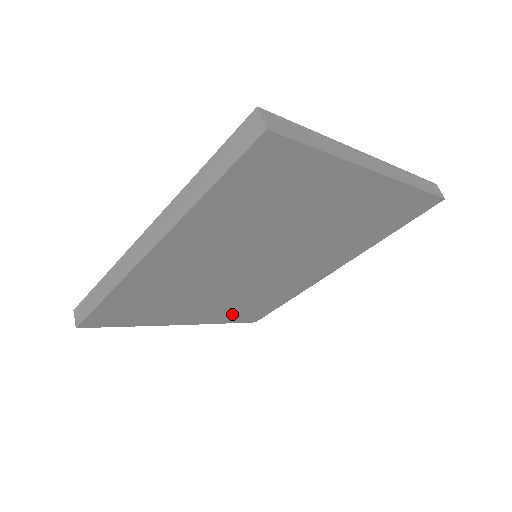
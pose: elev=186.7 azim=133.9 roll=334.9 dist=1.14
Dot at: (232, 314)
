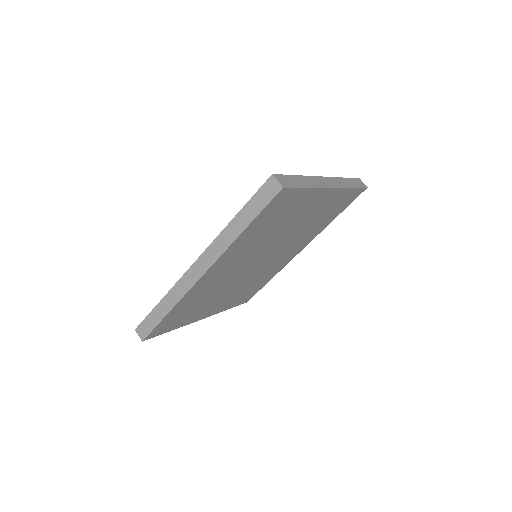
Dot at: (235, 301)
